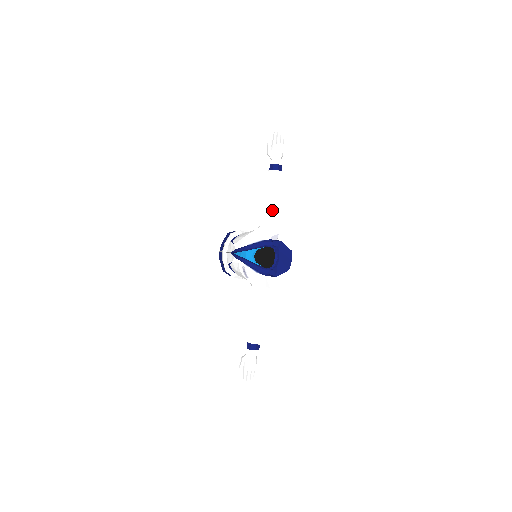
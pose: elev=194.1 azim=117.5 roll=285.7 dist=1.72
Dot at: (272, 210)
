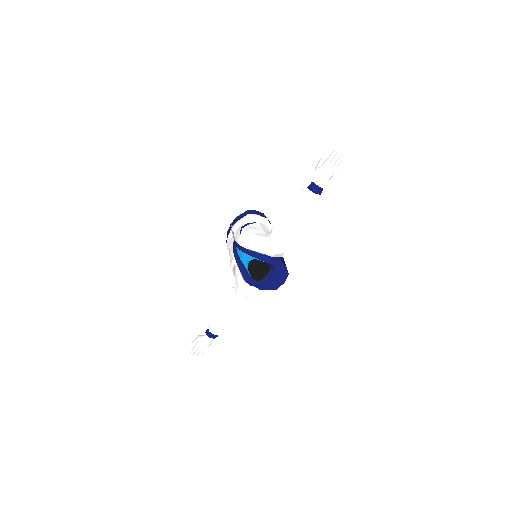
Dot at: (288, 230)
